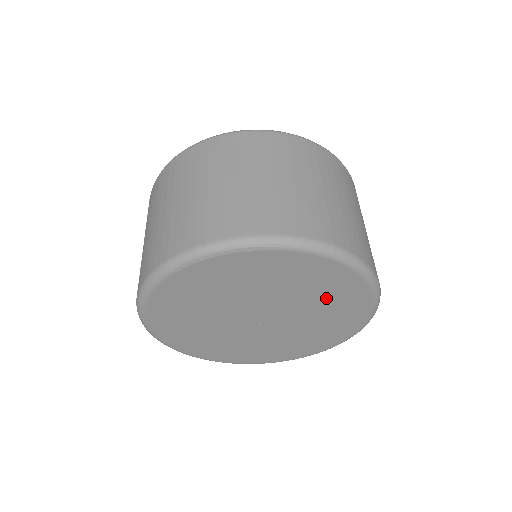
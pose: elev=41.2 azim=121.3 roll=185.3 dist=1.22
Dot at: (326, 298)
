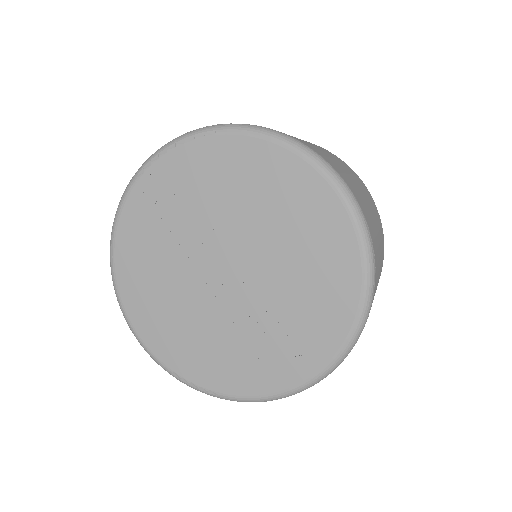
Dot at: (295, 226)
